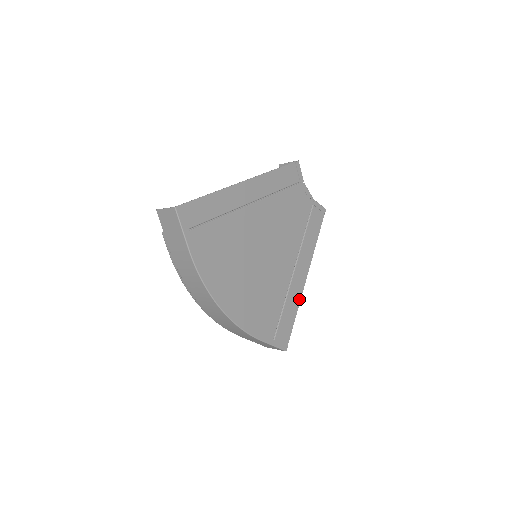
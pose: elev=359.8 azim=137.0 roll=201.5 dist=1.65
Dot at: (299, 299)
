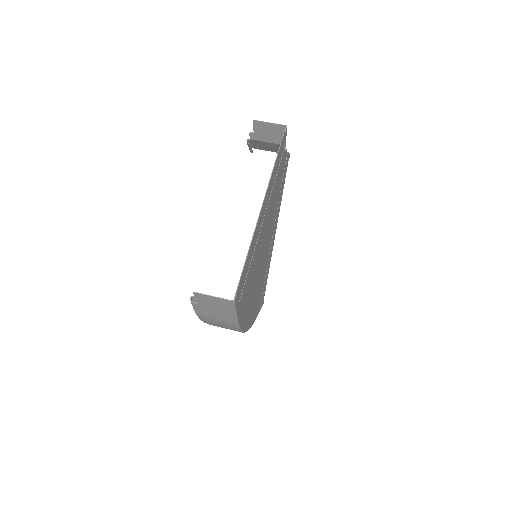
Dot at: (271, 256)
